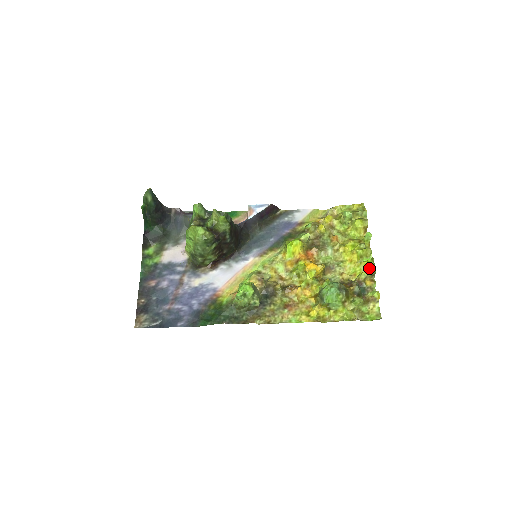
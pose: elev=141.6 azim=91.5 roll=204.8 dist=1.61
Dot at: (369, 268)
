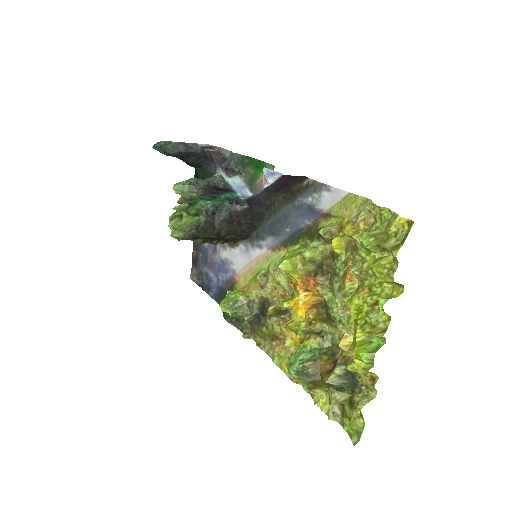
Dot at: (361, 364)
